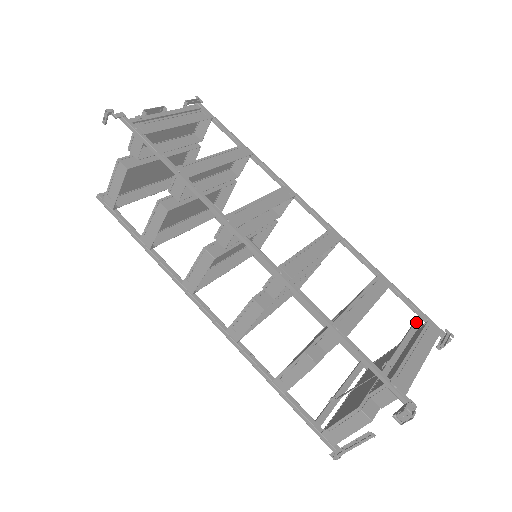
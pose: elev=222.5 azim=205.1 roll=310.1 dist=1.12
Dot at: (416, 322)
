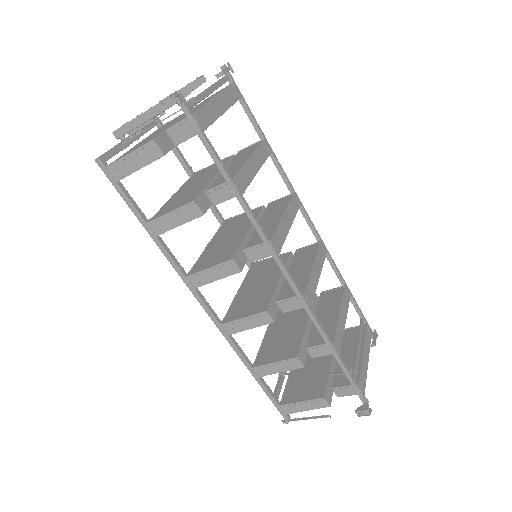
Dot at: (362, 326)
